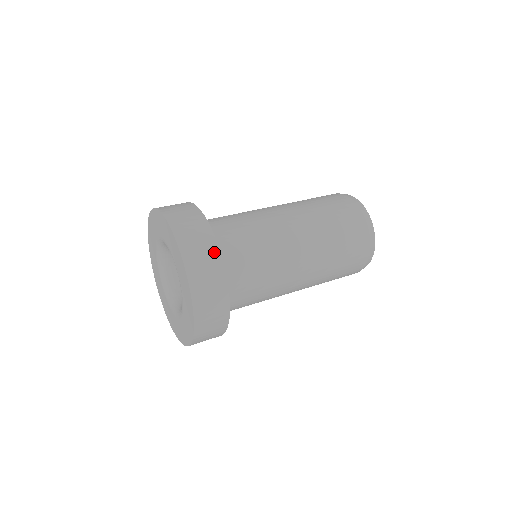
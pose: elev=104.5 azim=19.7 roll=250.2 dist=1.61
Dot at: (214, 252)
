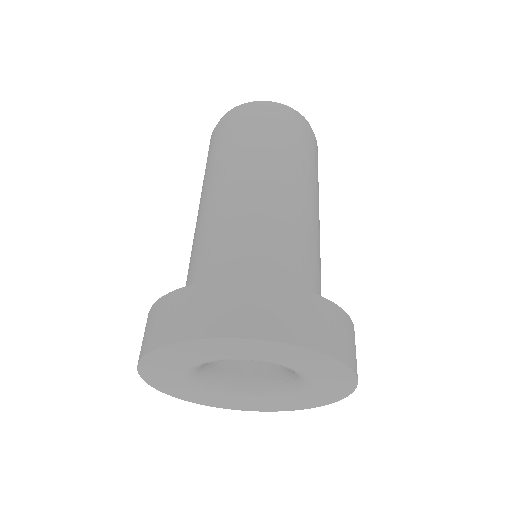
Dot at: (295, 296)
